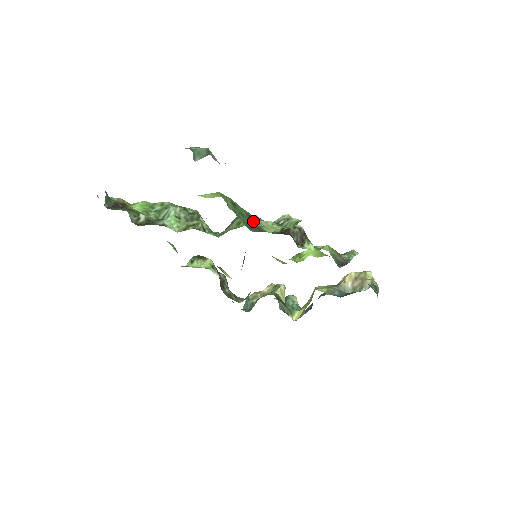
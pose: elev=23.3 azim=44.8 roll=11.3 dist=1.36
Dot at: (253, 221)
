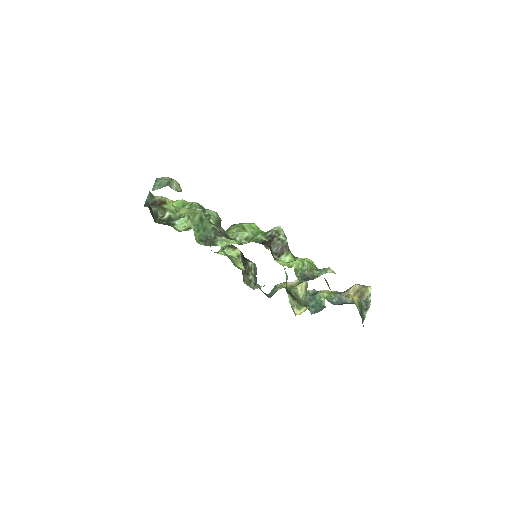
Dot at: (217, 234)
